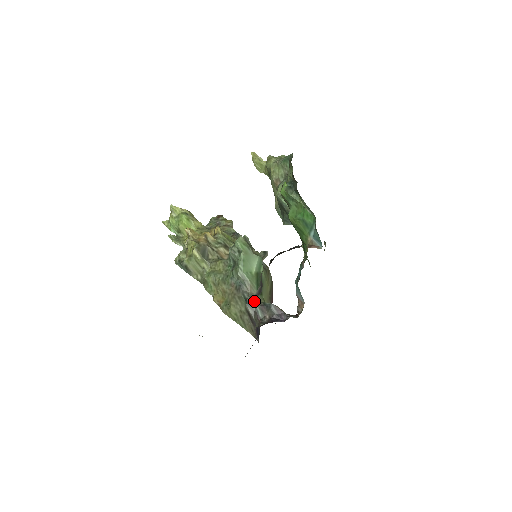
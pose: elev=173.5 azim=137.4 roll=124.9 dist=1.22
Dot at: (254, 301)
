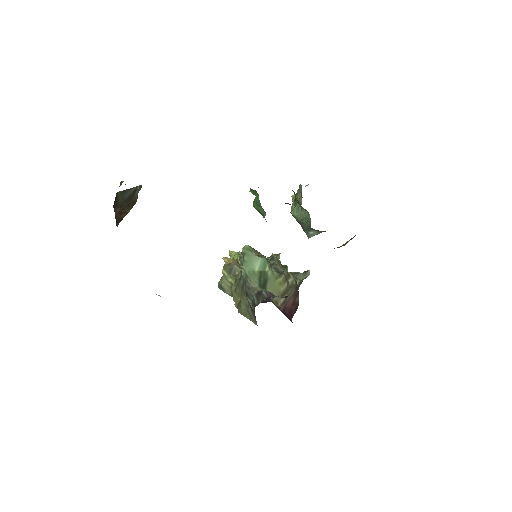
Dot at: (252, 292)
